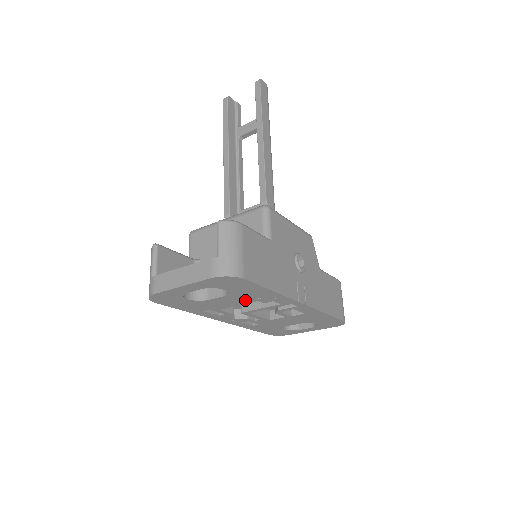
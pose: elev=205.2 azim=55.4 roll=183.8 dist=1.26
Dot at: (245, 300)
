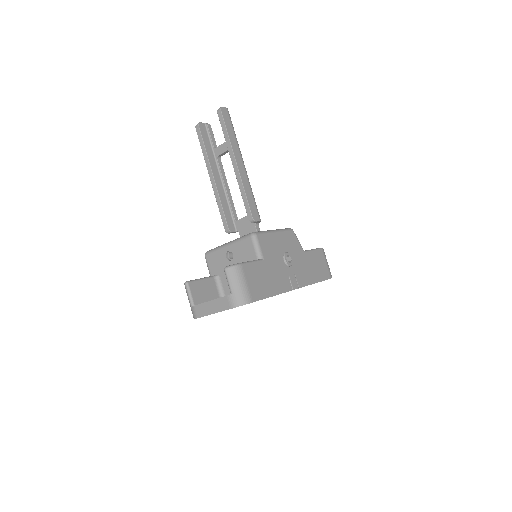
Dot at: occluded
